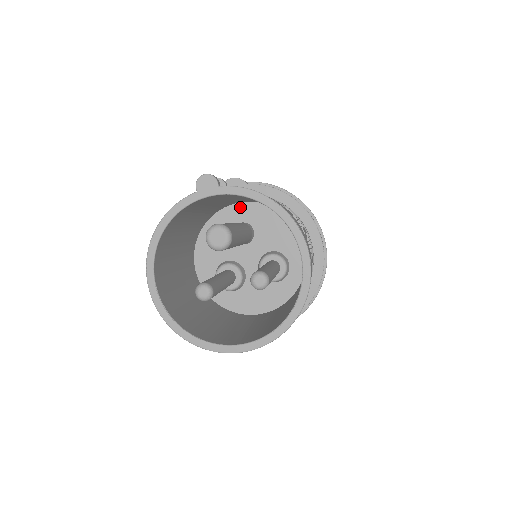
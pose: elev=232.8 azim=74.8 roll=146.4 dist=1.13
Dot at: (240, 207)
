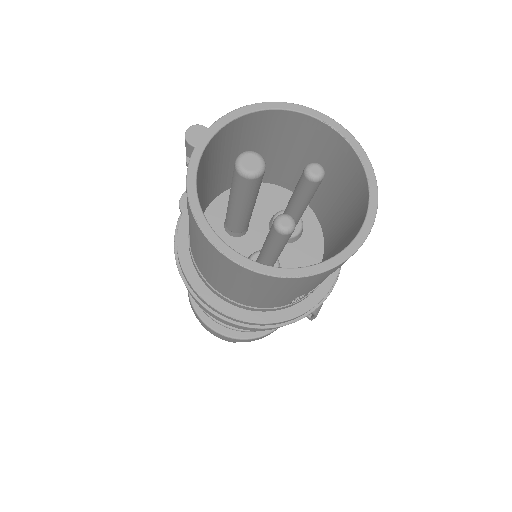
Dot at: (212, 209)
